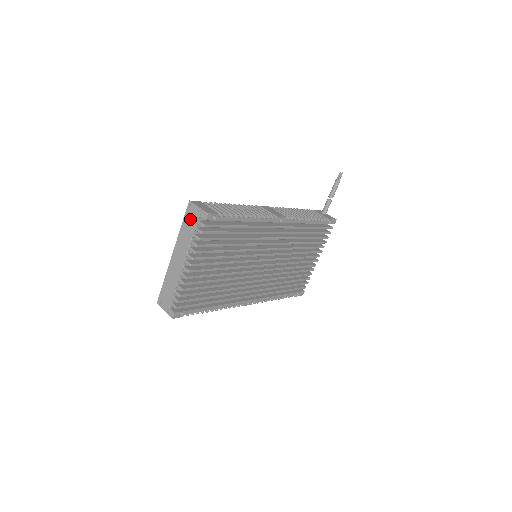
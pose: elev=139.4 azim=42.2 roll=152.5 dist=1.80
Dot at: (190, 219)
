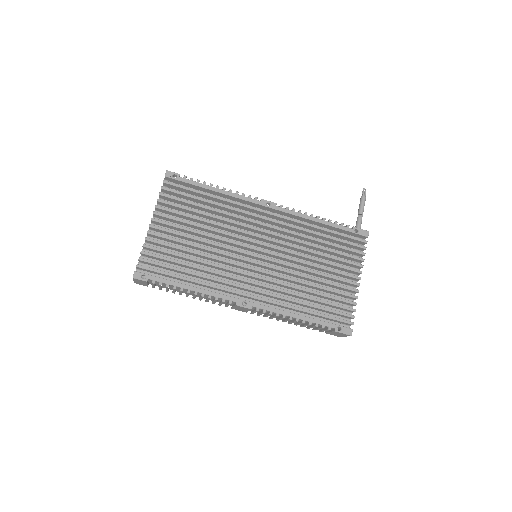
Dot at: occluded
